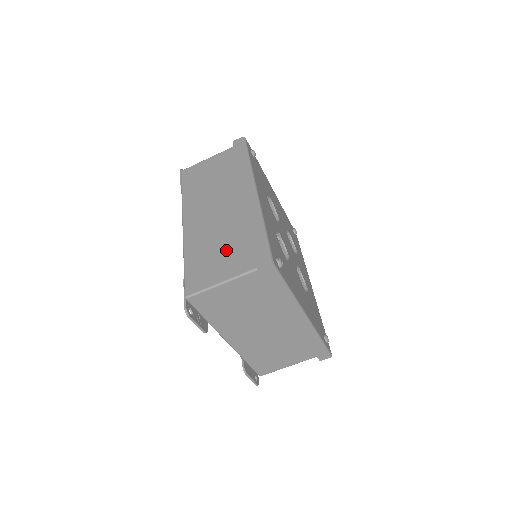
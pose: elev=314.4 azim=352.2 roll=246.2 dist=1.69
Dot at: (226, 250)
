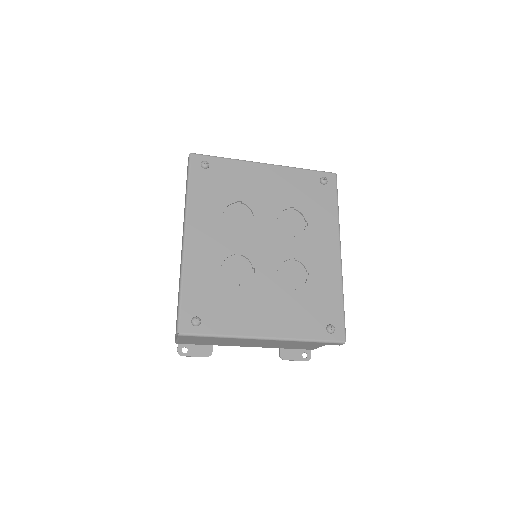
Dot at: occluded
